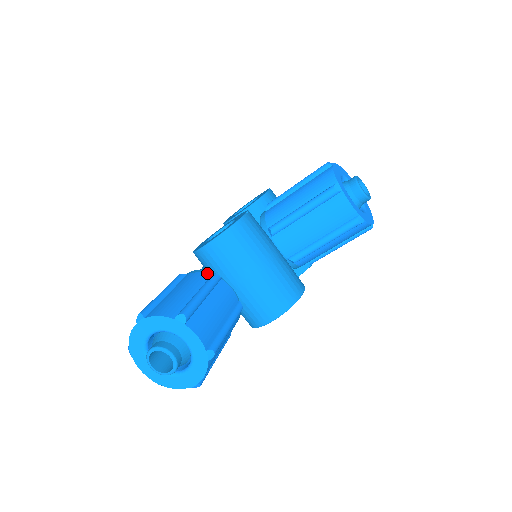
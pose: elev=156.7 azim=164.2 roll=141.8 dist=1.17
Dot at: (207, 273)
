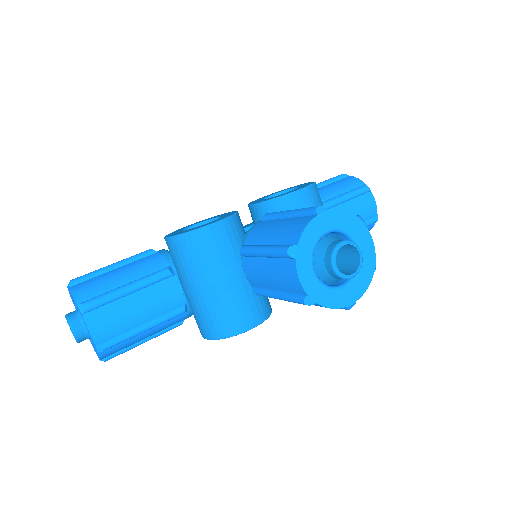
Dot at: (167, 262)
